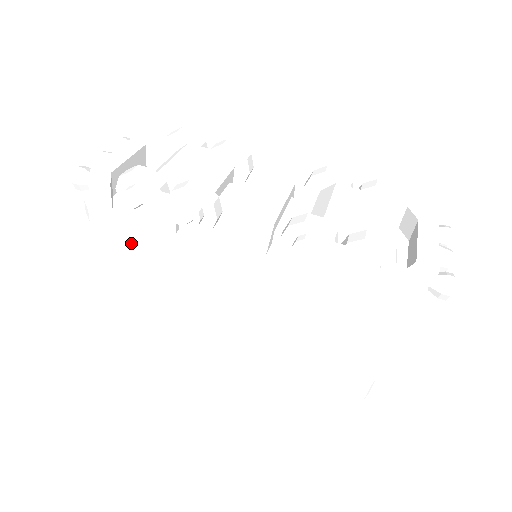
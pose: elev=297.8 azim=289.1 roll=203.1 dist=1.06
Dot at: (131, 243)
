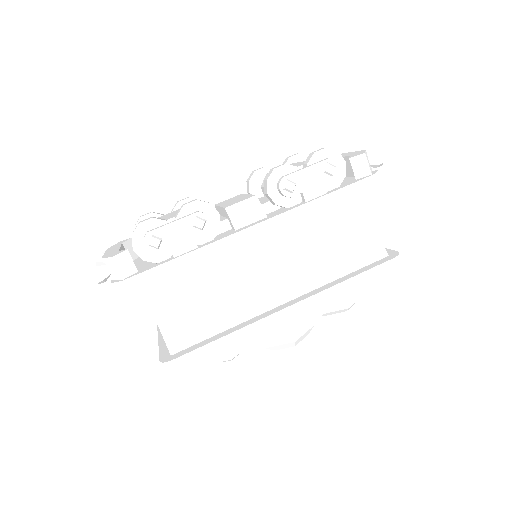
Dot at: (166, 295)
